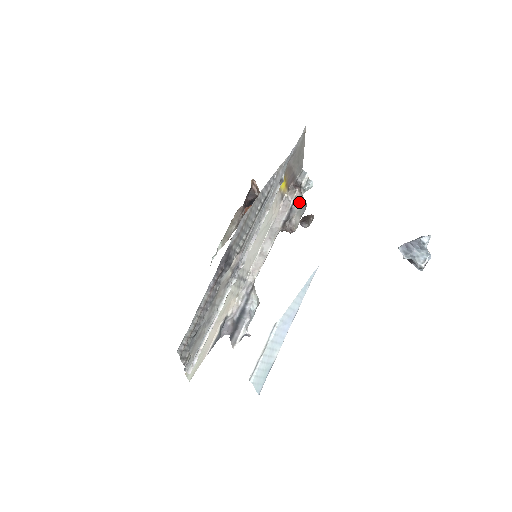
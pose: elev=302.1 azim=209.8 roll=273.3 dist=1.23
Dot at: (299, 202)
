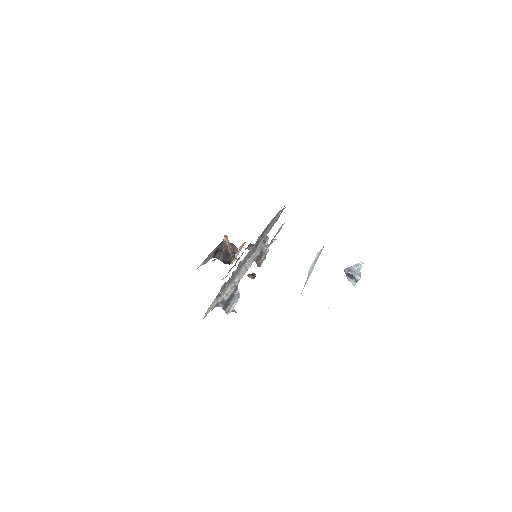
Dot at: (267, 249)
